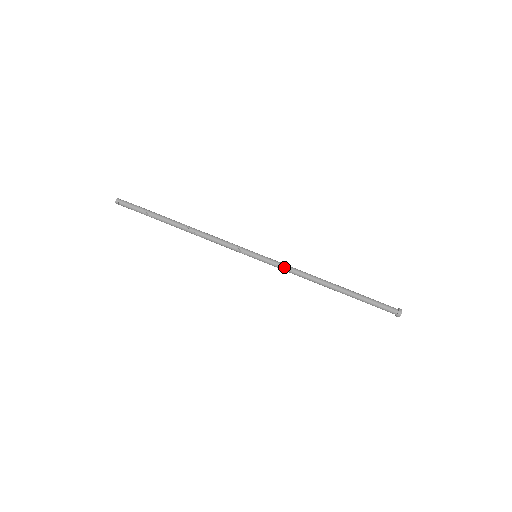
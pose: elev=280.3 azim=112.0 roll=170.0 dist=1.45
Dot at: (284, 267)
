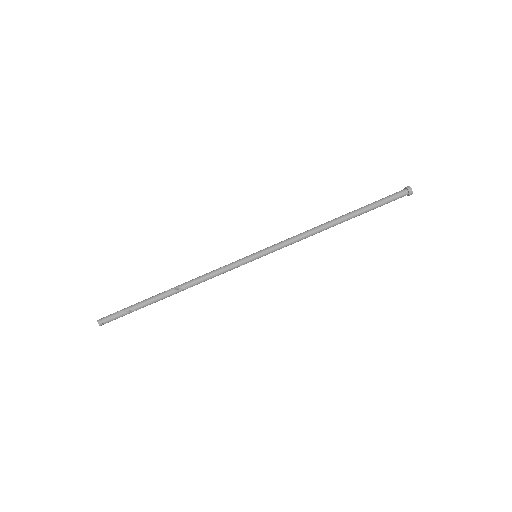
Dot at: (288, 245)
